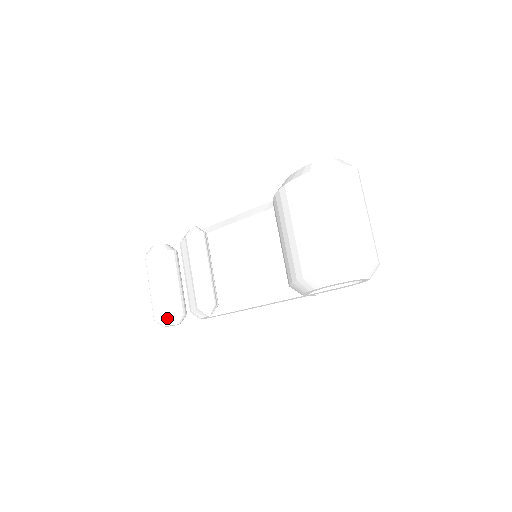
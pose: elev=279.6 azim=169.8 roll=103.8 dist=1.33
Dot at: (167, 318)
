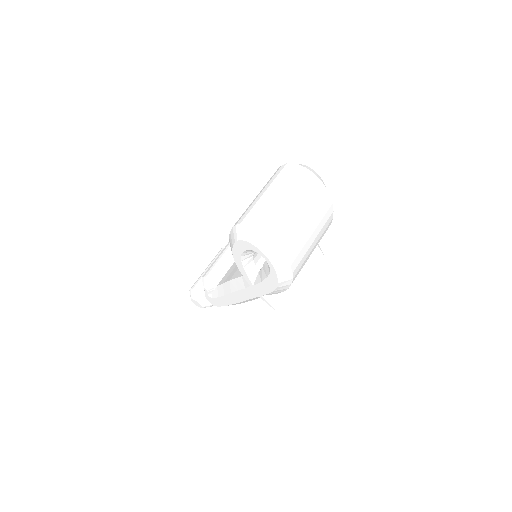
Dot at: (195, 291)
